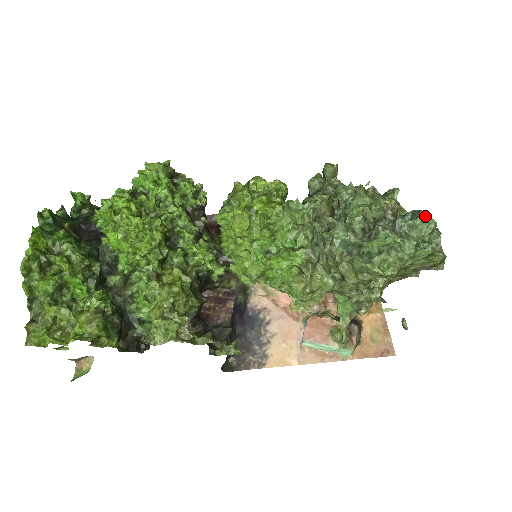
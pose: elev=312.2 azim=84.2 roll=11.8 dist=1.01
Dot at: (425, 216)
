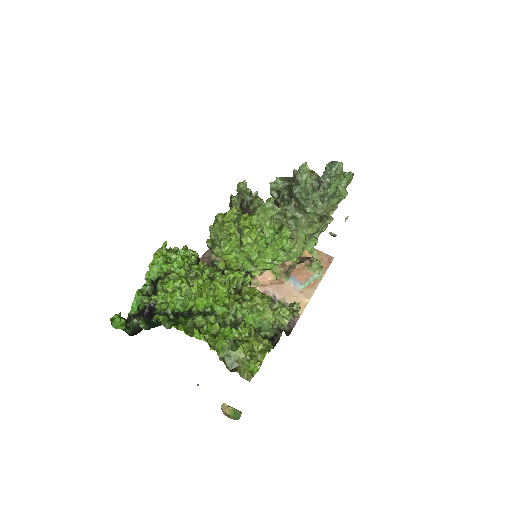
Dot at: (337, 162)
